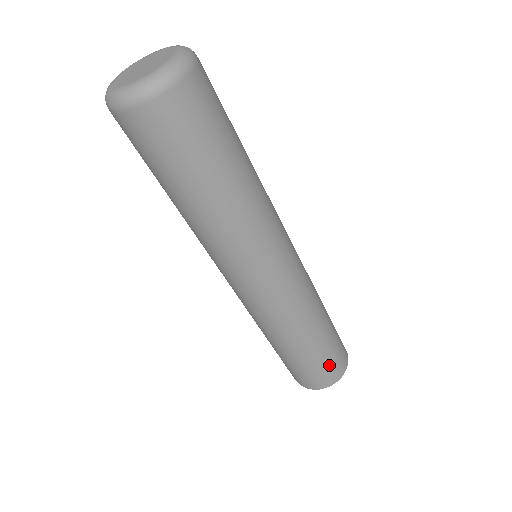
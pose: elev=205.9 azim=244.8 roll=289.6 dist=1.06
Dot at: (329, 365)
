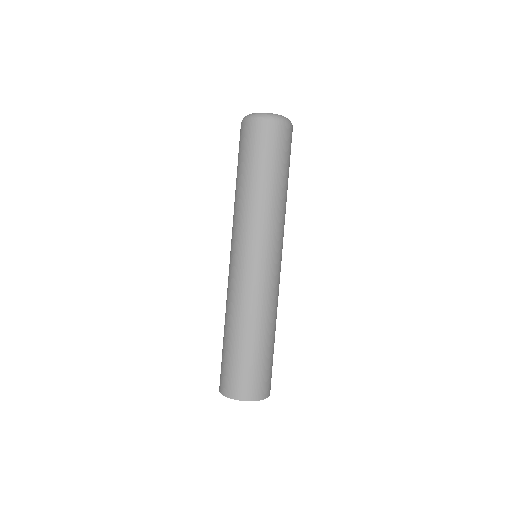
Dot at: (267, 374)
